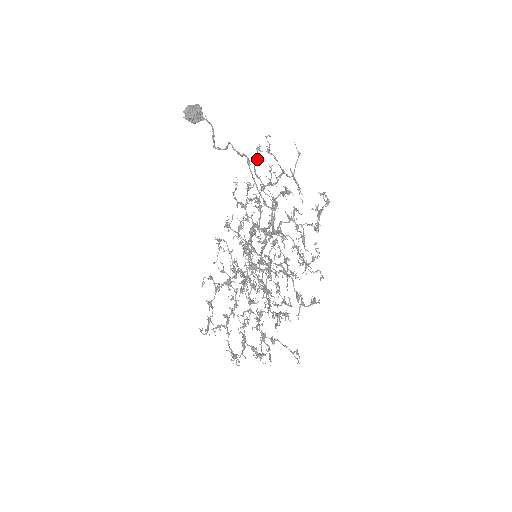
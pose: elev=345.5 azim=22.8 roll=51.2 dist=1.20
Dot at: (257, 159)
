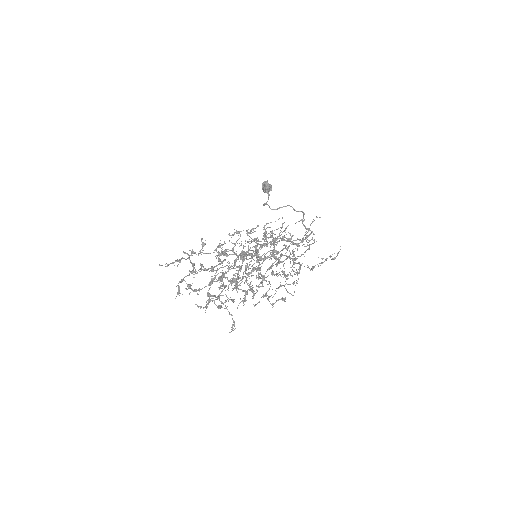
Dot at: occluded
